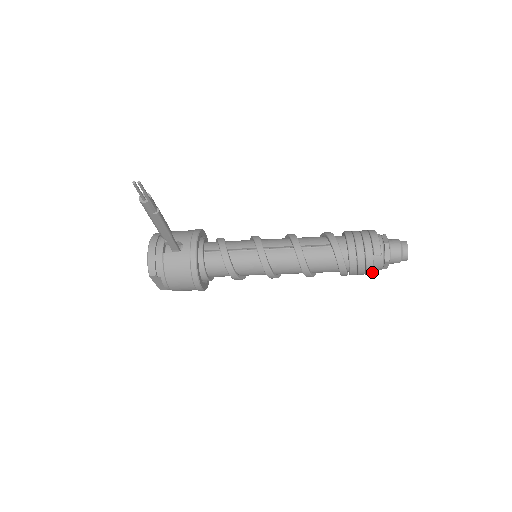
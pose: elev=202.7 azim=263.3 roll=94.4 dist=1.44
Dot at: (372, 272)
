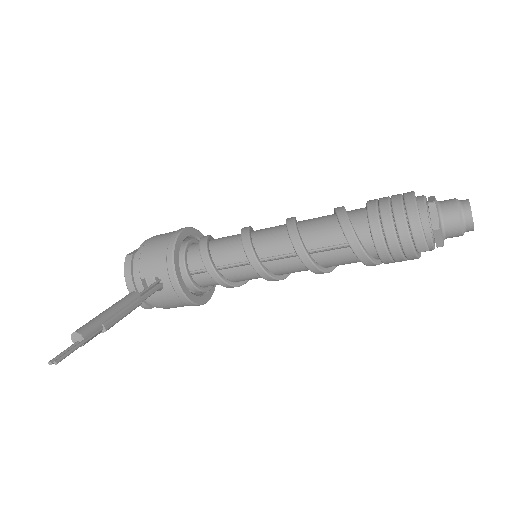
Dot at: occluded
